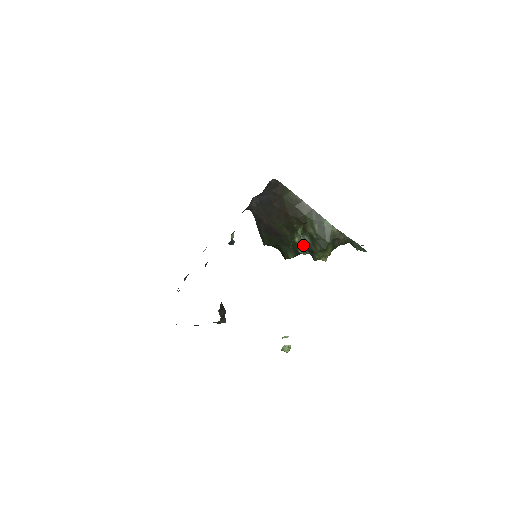
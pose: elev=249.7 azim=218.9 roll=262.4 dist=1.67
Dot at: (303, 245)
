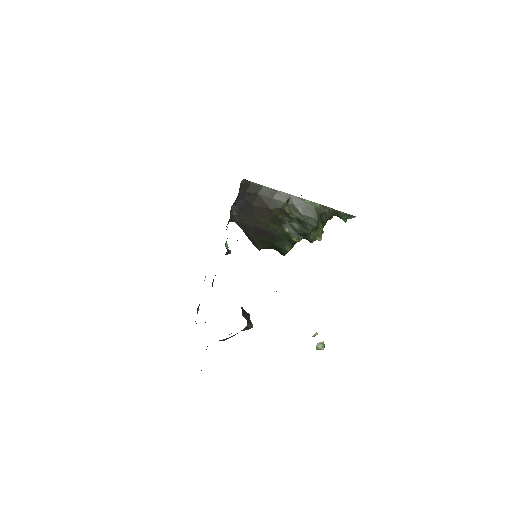
Dot at: (295, 232)
